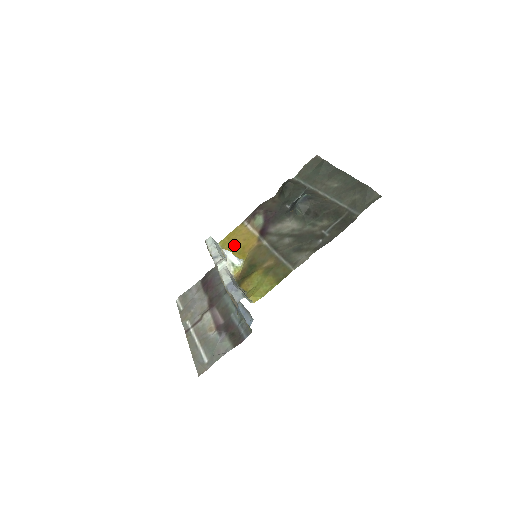
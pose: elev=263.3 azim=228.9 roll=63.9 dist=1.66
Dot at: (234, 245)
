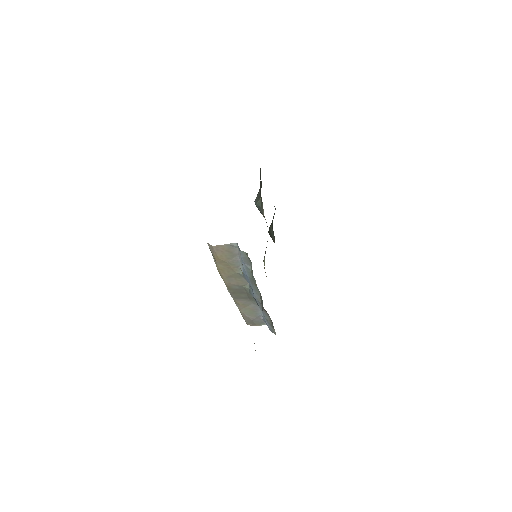
Dot at: occluded
